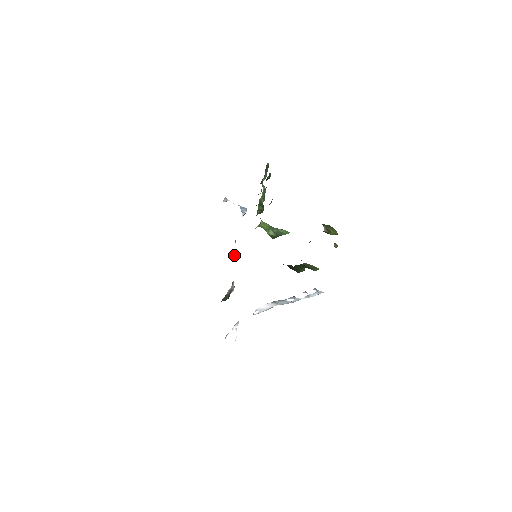
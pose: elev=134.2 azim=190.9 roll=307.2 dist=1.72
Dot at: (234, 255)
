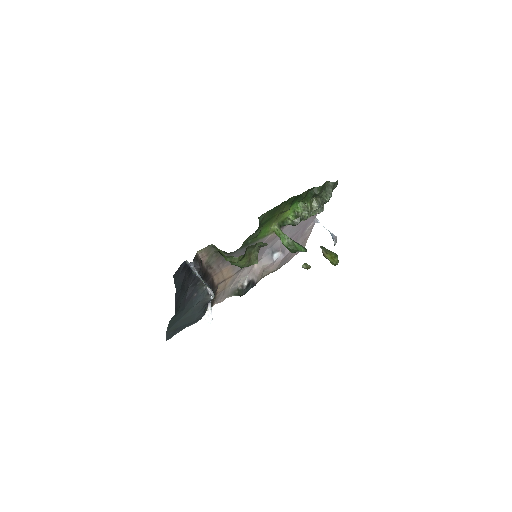
Dot at: (266, 259)
